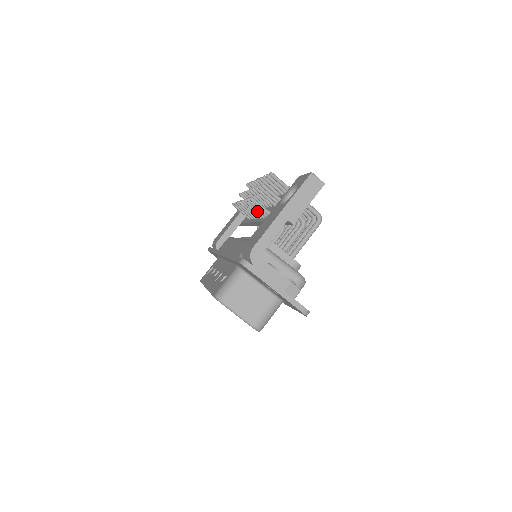
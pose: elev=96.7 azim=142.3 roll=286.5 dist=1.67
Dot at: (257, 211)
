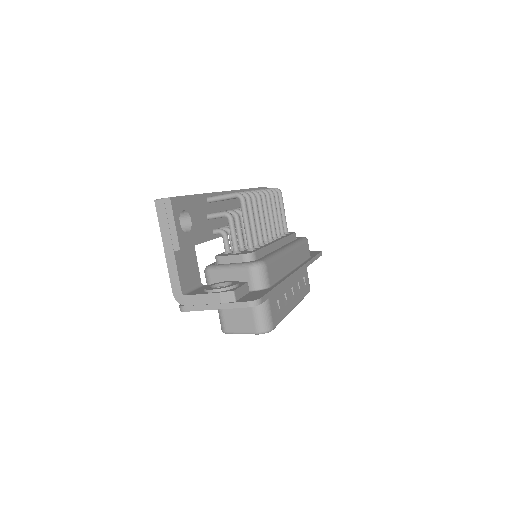
Dot at: occluded
